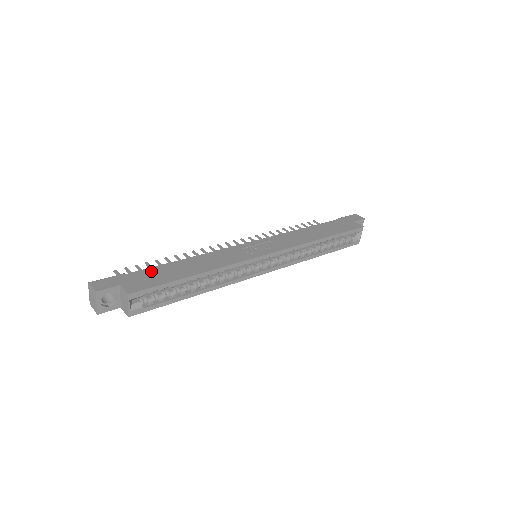
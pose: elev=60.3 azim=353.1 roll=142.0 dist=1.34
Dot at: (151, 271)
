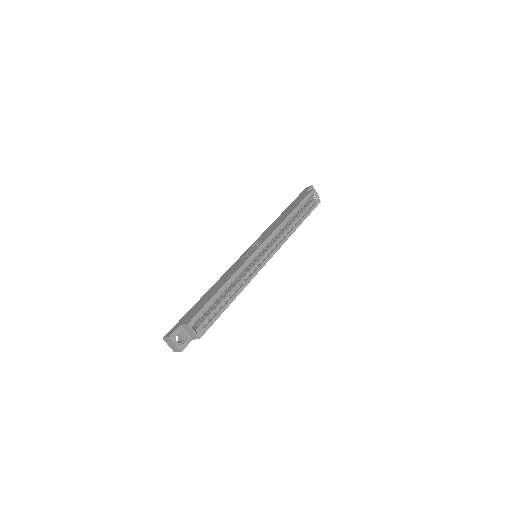
Dot at: (194, 307)
